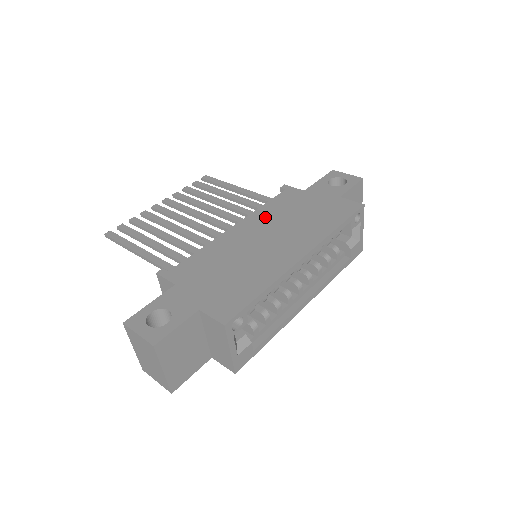
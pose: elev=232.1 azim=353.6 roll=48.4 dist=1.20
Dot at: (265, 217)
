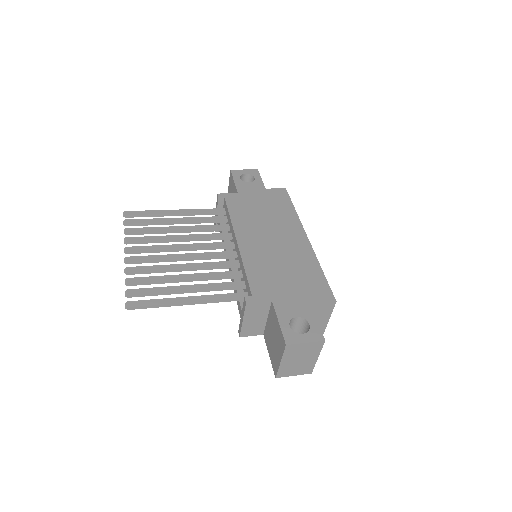
Dot at: (246, 224)
